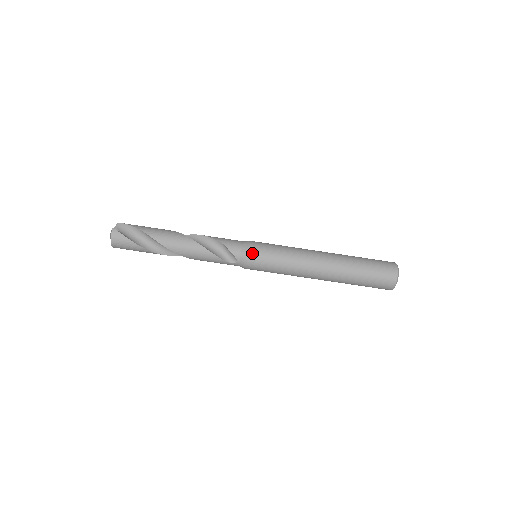
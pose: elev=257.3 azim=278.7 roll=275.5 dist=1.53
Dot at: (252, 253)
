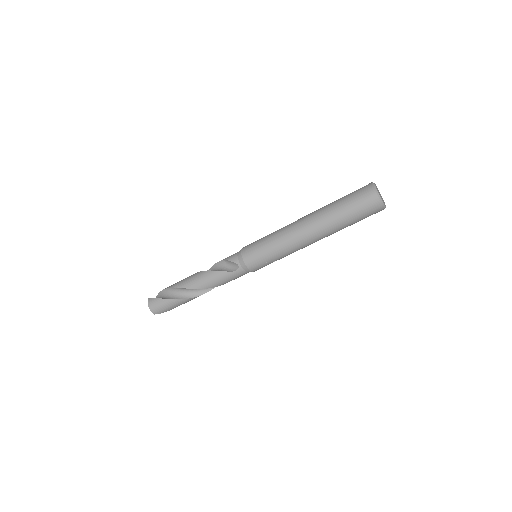
Dot at: (245, 251)
